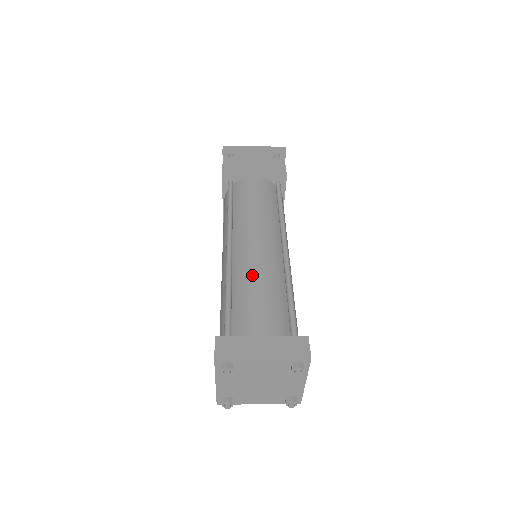
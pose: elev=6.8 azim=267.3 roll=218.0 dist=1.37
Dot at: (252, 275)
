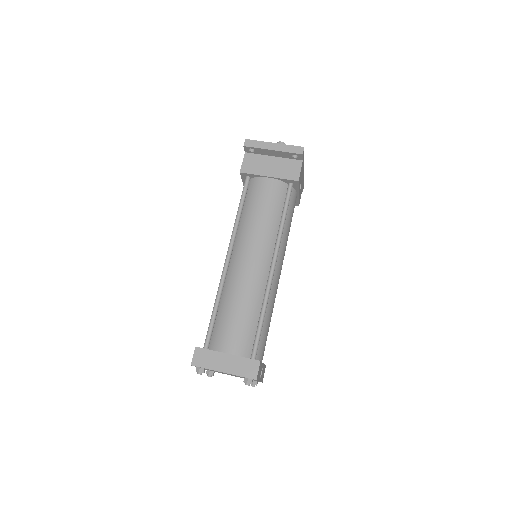
Dot at: (236, 294)
